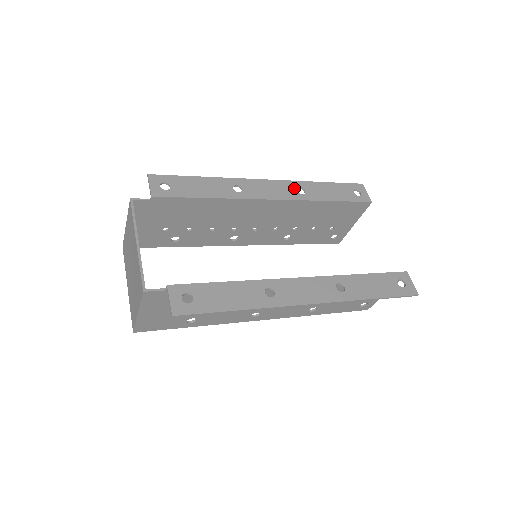
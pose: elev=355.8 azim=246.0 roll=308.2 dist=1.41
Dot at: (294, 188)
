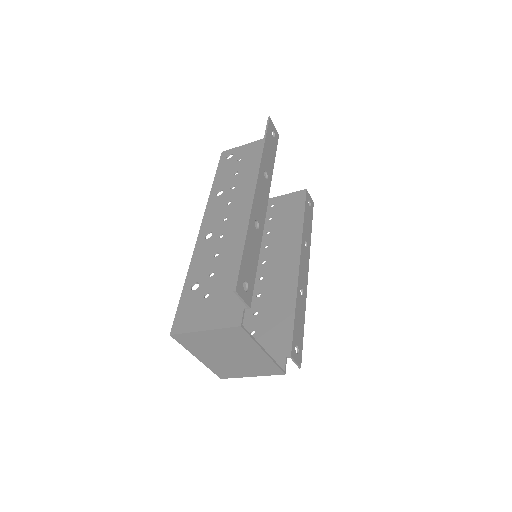
Dot at: (264, 177)
